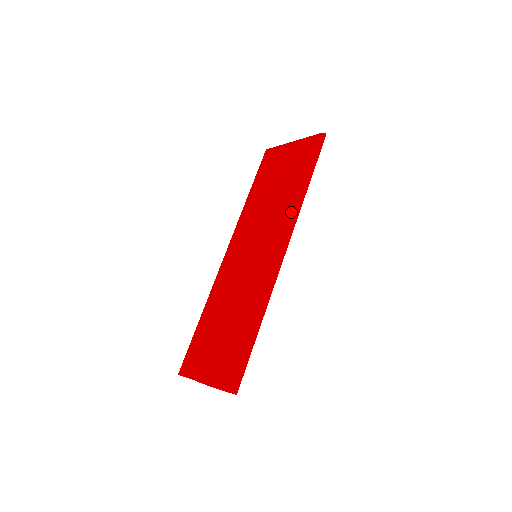
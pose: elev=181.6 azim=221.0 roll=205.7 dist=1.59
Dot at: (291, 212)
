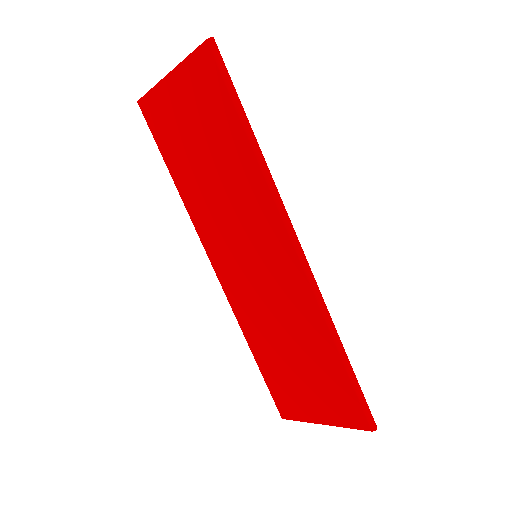
Dot at: (264, 192)
